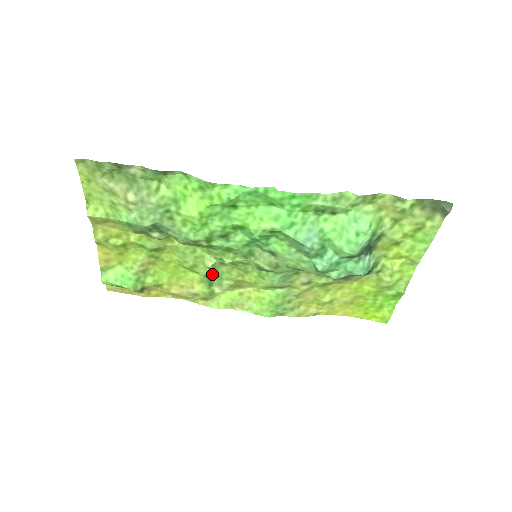
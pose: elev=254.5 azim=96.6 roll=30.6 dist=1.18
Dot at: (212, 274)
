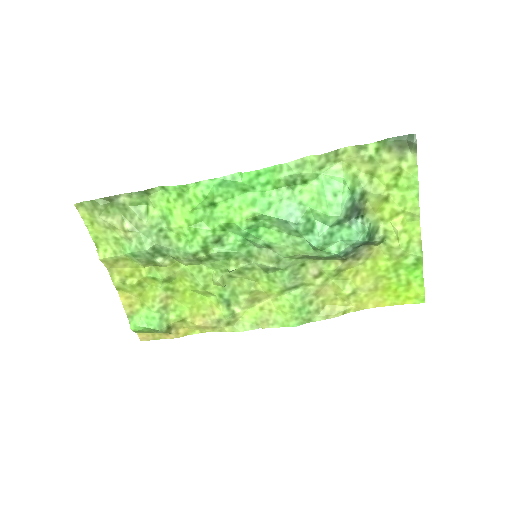
Dot at: (226, 292)
